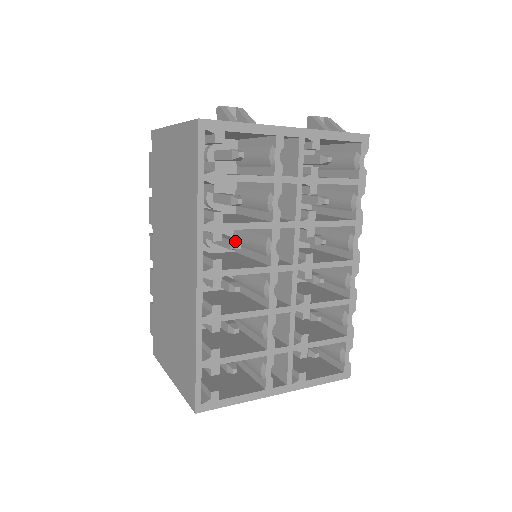
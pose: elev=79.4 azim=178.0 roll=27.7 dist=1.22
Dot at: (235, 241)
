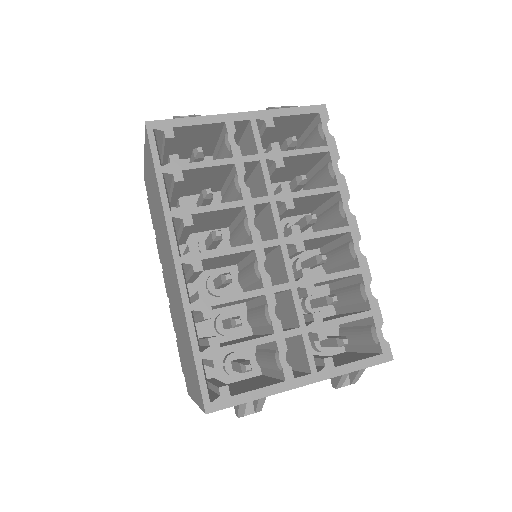
Dot at: (215, 231)
